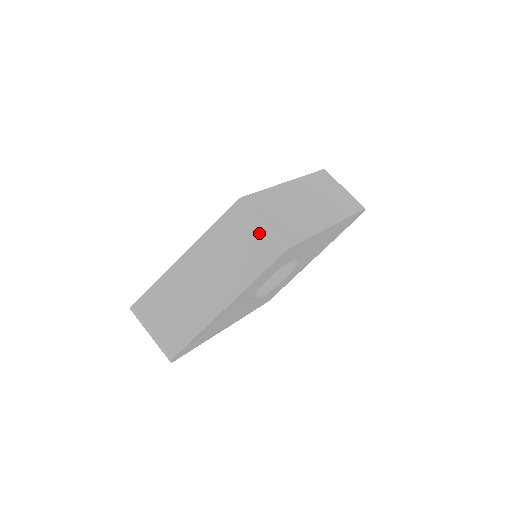
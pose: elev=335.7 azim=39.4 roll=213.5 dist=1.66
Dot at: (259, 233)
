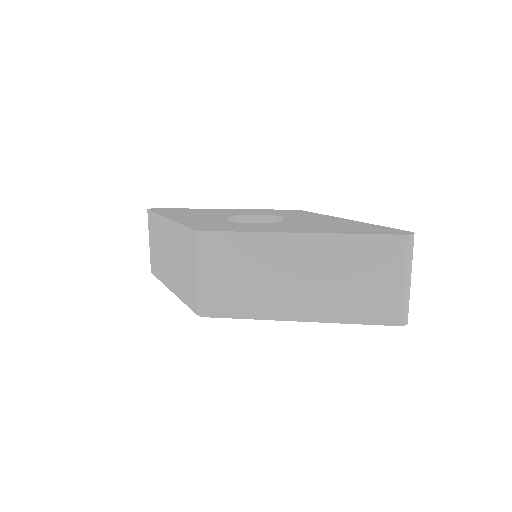
Dot at: (194, 277)
